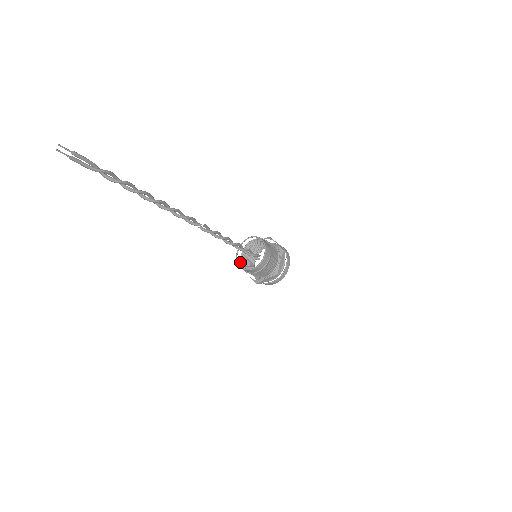
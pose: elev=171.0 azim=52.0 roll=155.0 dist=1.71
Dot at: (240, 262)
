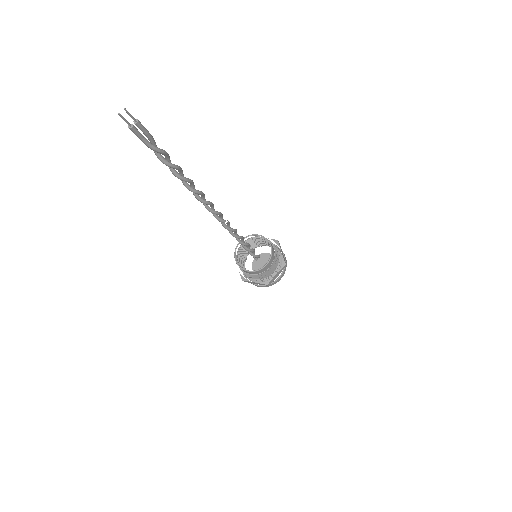
Dot at: (237, 252)
